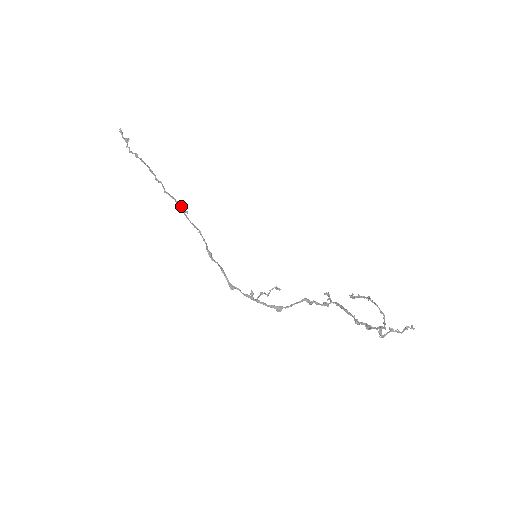
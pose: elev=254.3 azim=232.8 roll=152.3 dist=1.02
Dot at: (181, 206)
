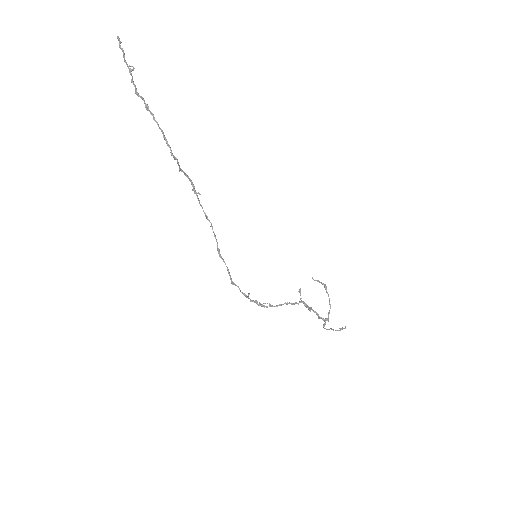
Dot at: occluded
